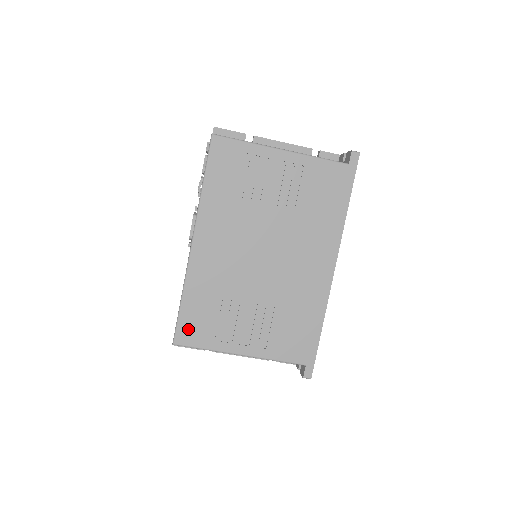
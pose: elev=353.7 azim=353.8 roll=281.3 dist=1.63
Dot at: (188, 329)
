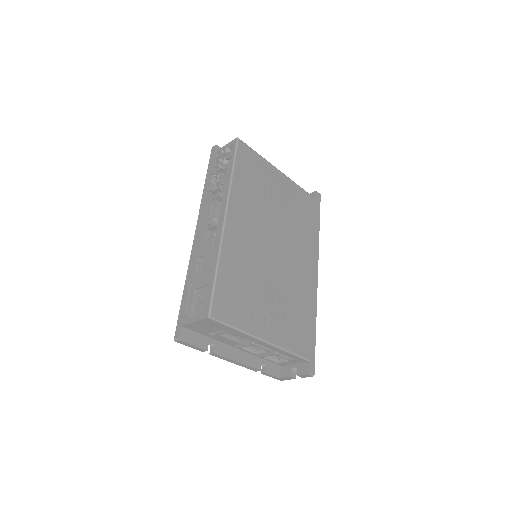
Dot at: (222, 302)
